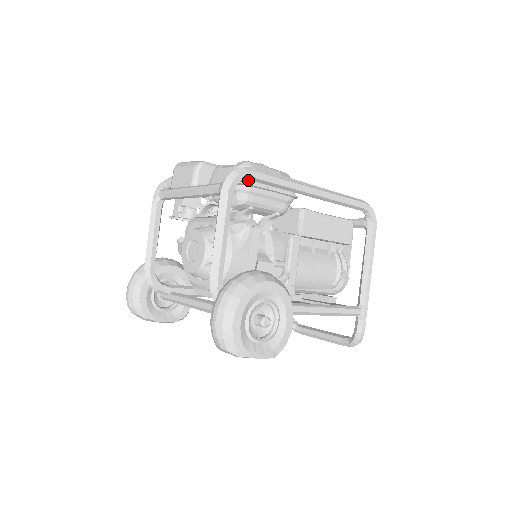
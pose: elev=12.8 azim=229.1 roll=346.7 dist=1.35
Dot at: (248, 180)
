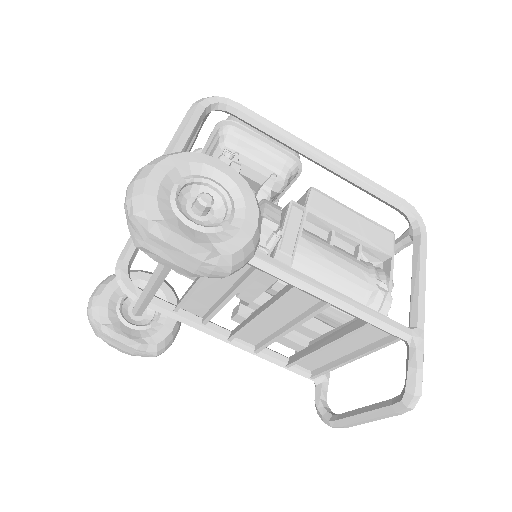
Dot at: (230, 113)
